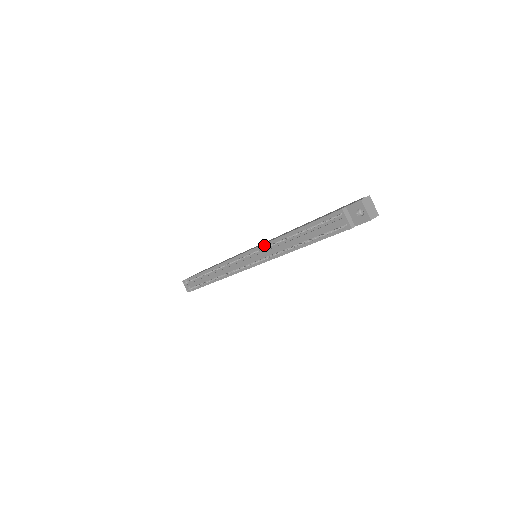
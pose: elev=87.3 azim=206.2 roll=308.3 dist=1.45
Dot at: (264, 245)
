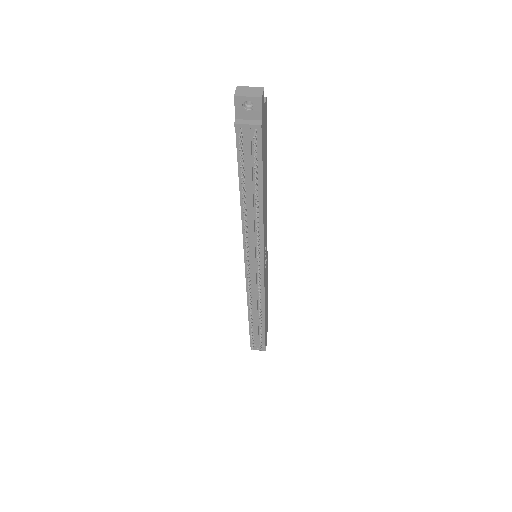
Dot at: (244, 239)
